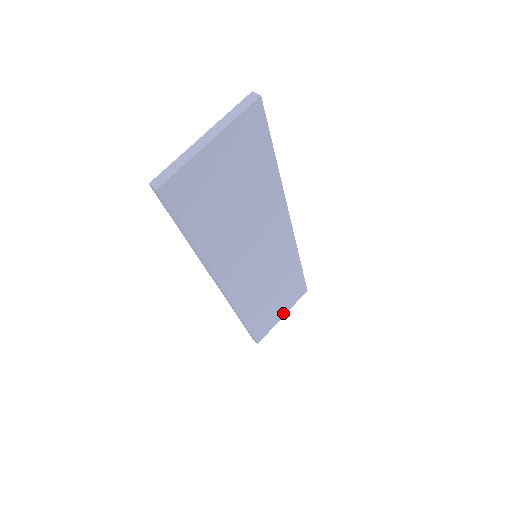
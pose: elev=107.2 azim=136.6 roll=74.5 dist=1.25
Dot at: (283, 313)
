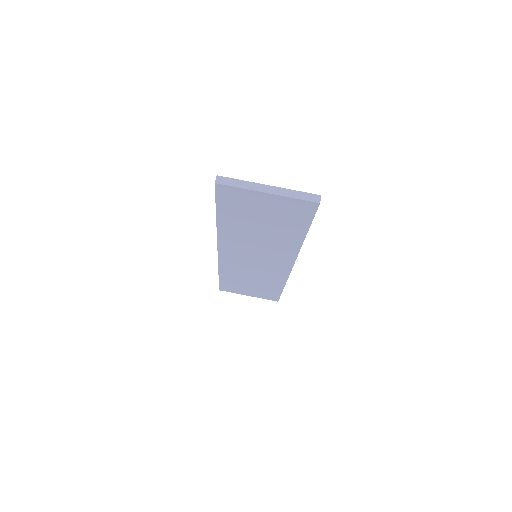
Dot at: (250, 294)
